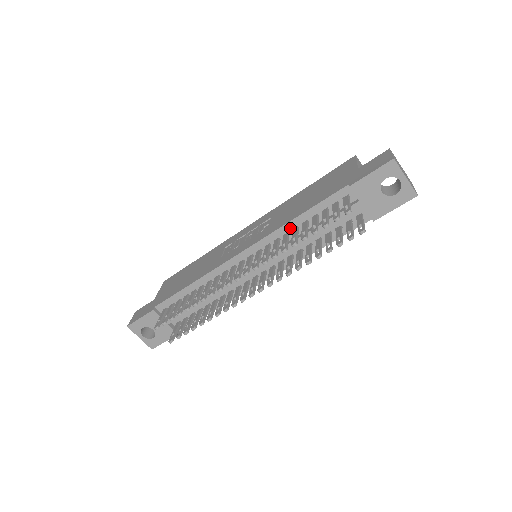
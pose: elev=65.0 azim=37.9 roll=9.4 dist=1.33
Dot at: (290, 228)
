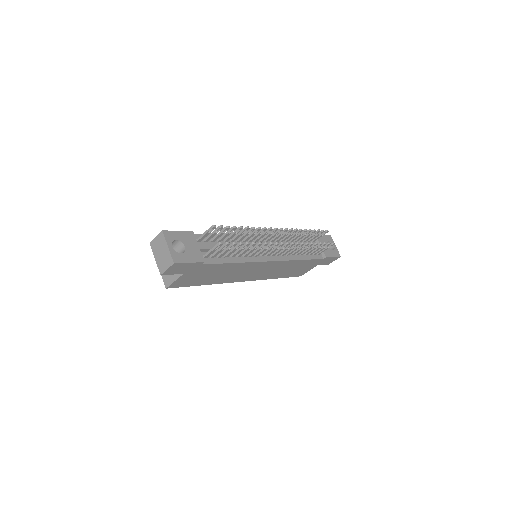
Dot at: occluded
